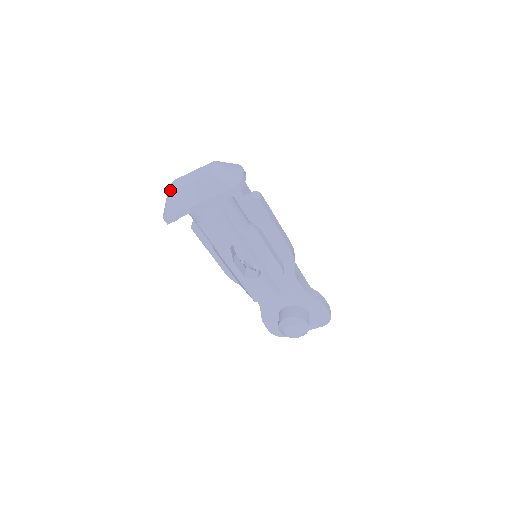
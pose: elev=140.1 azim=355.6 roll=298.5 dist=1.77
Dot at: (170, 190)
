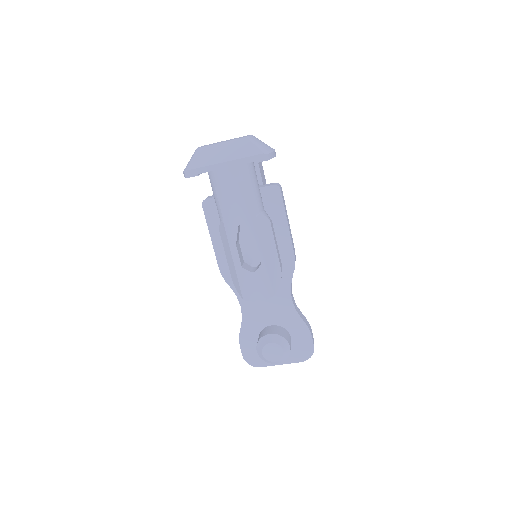
Dot at: (200, 147)
